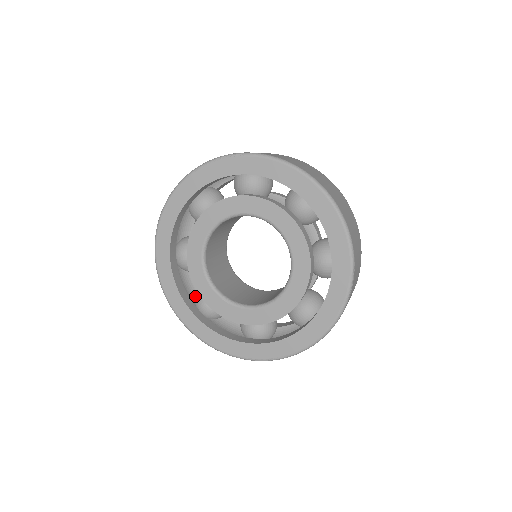
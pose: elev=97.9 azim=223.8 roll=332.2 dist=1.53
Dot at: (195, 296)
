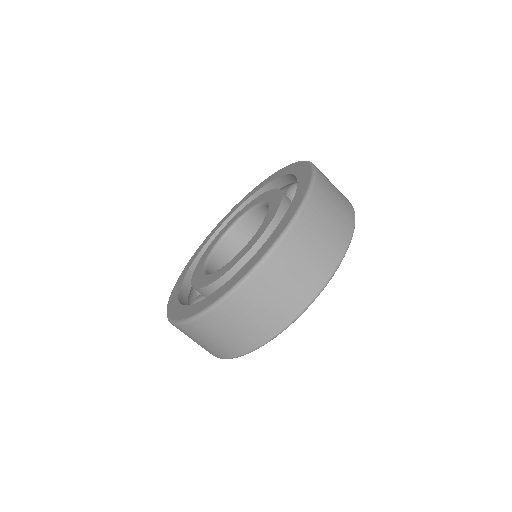
Dot at: occluded
